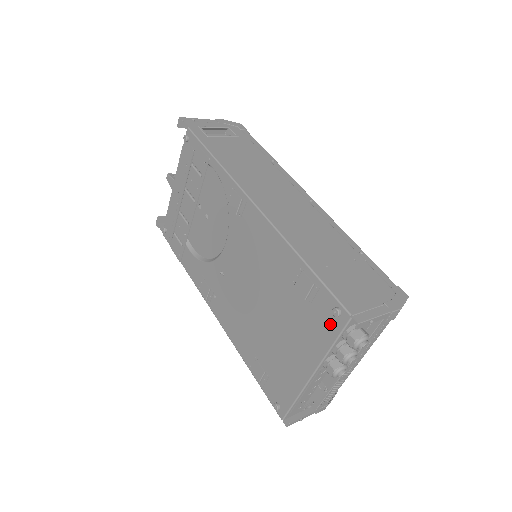
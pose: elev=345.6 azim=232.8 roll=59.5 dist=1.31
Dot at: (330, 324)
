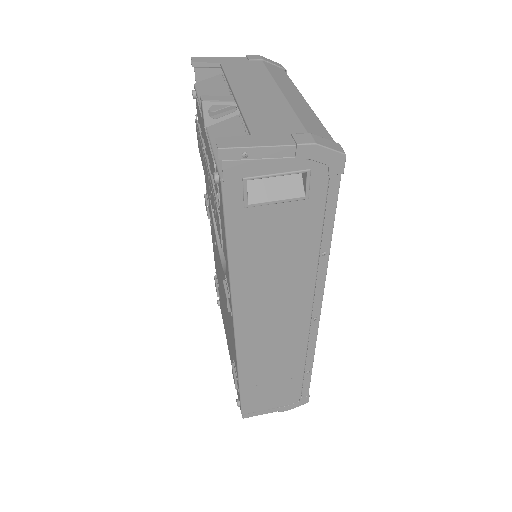
Dot at: occluded
